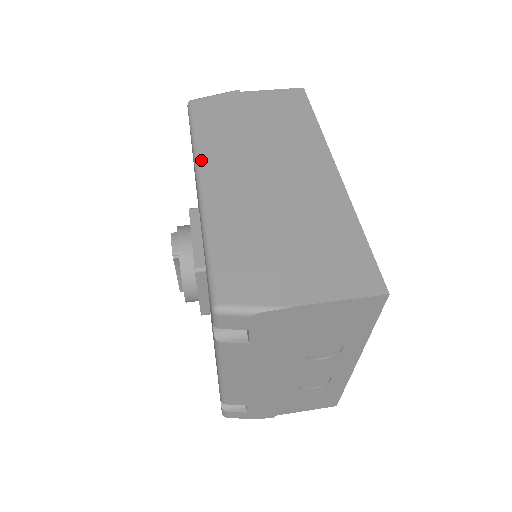
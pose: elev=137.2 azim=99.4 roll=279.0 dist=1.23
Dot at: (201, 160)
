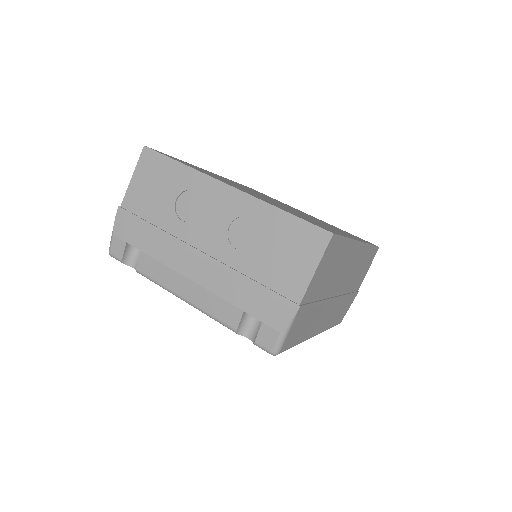
Dot at: occluded
